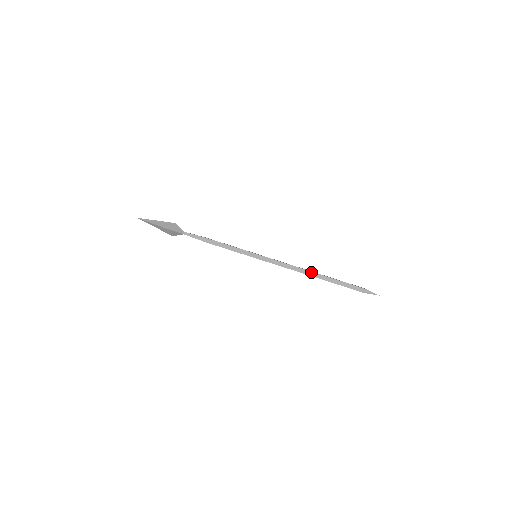
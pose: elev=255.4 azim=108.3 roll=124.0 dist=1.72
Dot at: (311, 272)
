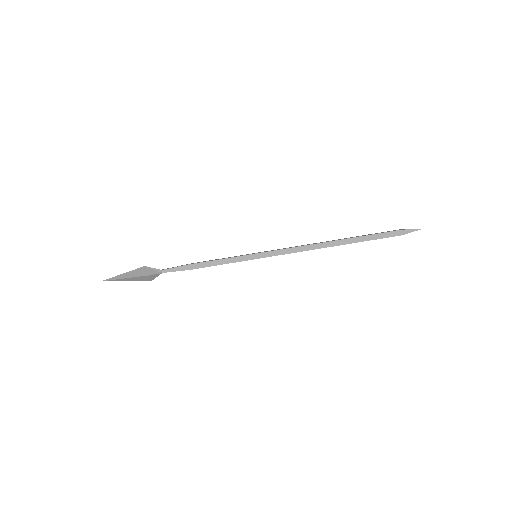
Dot at: (328, 242)
